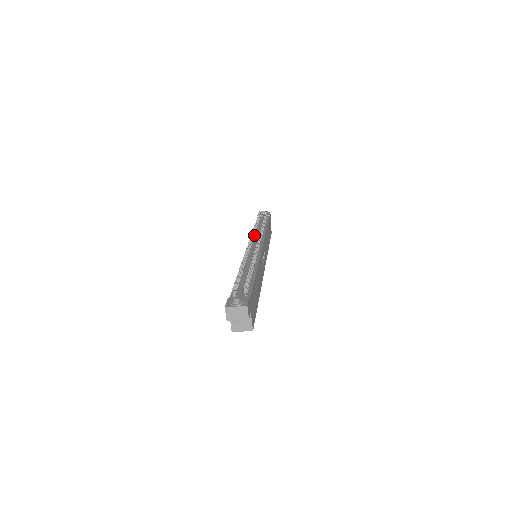
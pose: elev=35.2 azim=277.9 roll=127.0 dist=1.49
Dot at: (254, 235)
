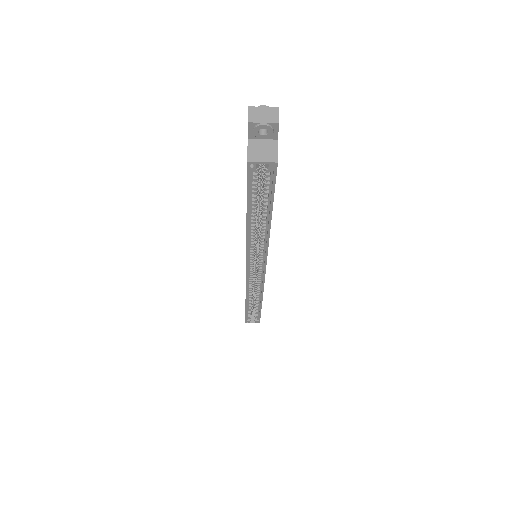
Dot at: occluded
